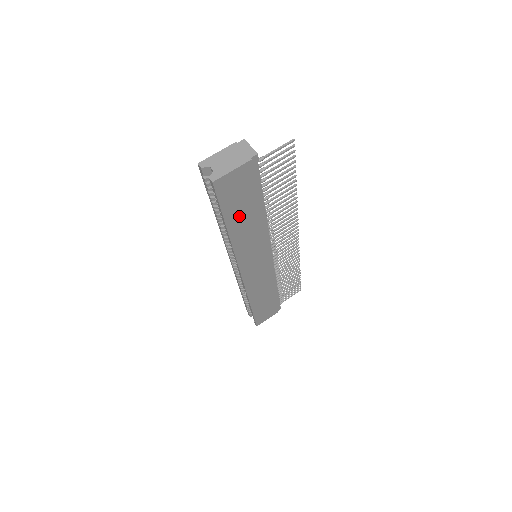
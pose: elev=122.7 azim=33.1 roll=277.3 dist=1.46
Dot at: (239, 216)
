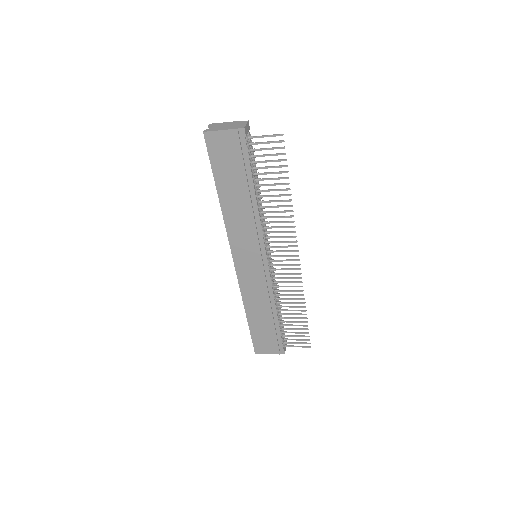
Dot at: (228, 185)
